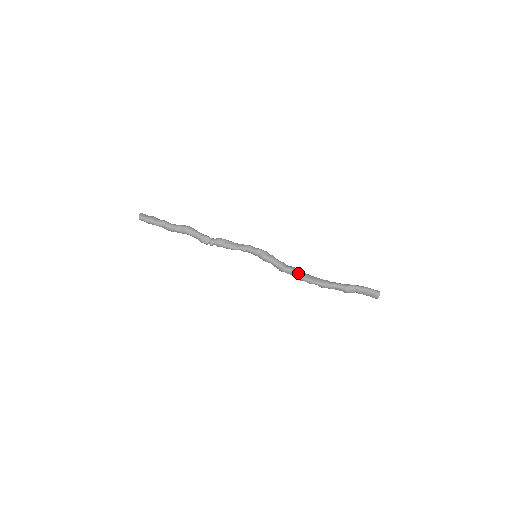
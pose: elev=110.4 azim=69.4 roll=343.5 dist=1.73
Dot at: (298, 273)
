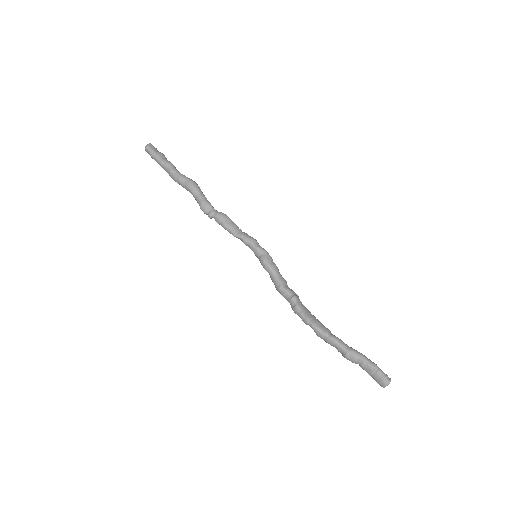
Dot at: (297, 302)
